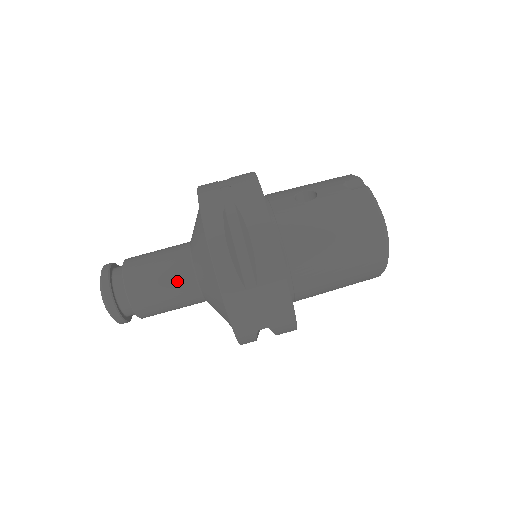
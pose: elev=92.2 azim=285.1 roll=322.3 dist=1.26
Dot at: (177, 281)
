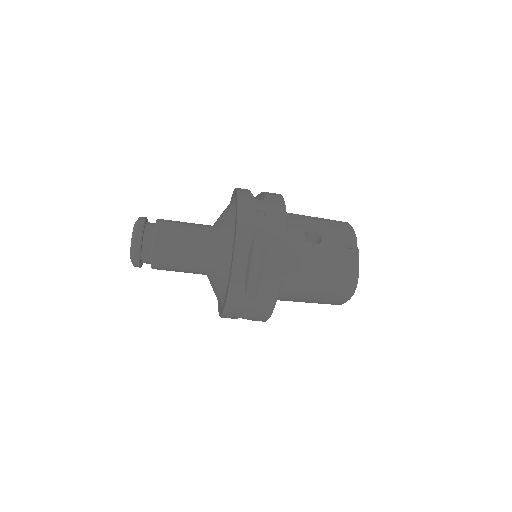
Dot at: (194, 260)
